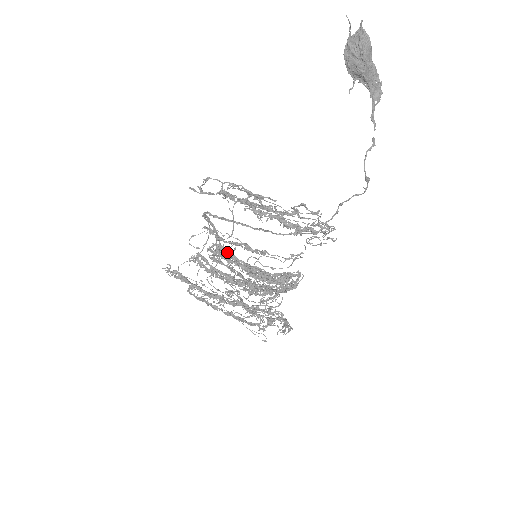
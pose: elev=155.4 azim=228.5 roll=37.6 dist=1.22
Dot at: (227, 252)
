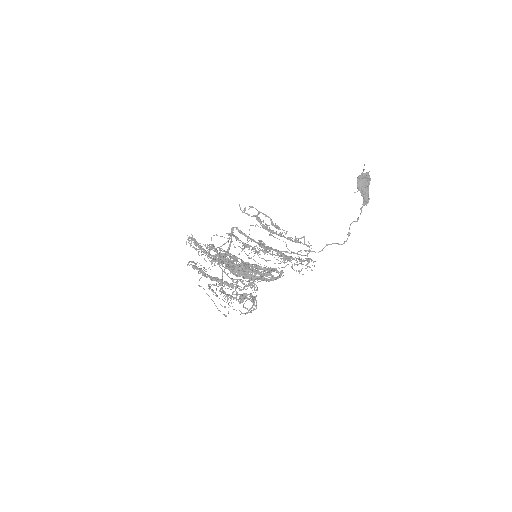
Dot at: occluded
